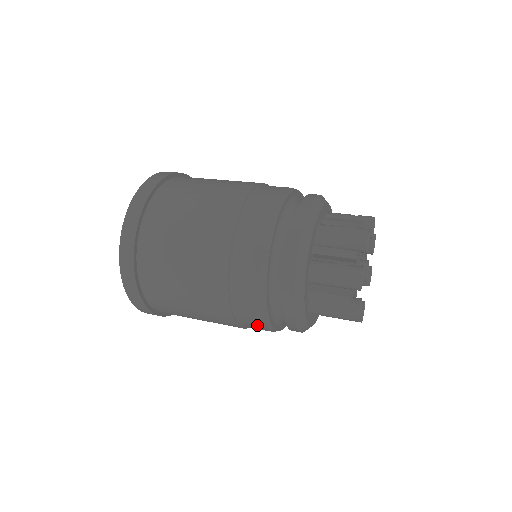
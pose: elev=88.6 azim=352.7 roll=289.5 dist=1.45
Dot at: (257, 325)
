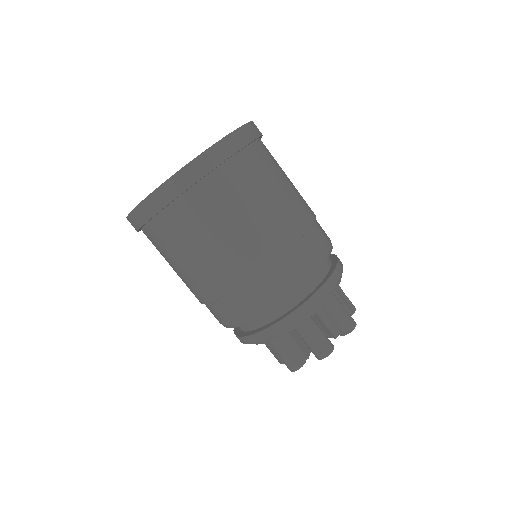
Dot at: (223, 317)
